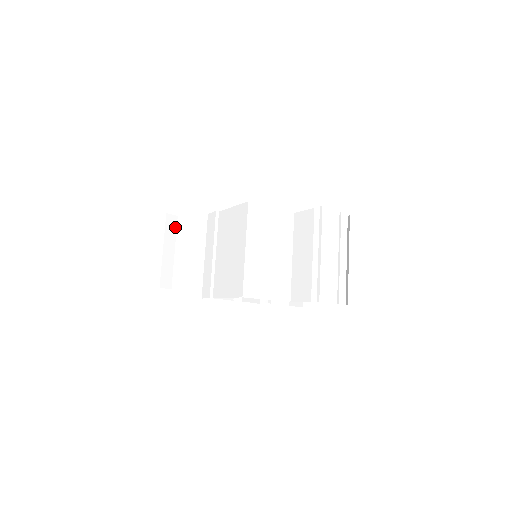
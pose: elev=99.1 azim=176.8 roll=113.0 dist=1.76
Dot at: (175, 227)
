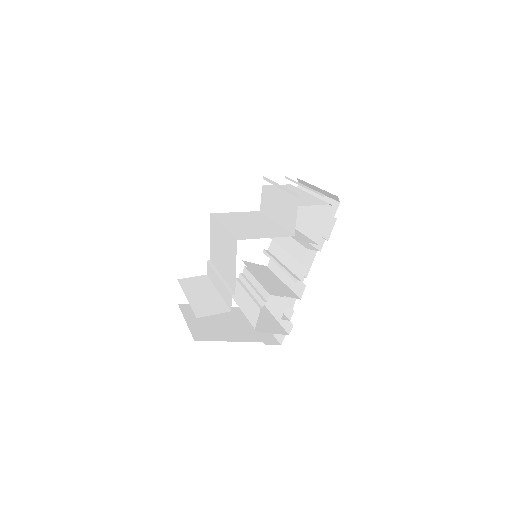
Dot at: (191, 310)
